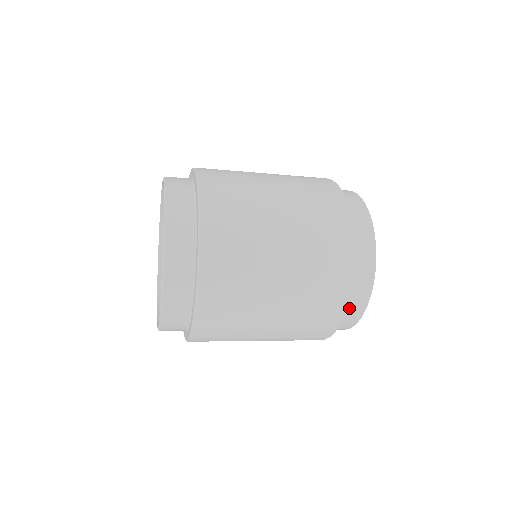
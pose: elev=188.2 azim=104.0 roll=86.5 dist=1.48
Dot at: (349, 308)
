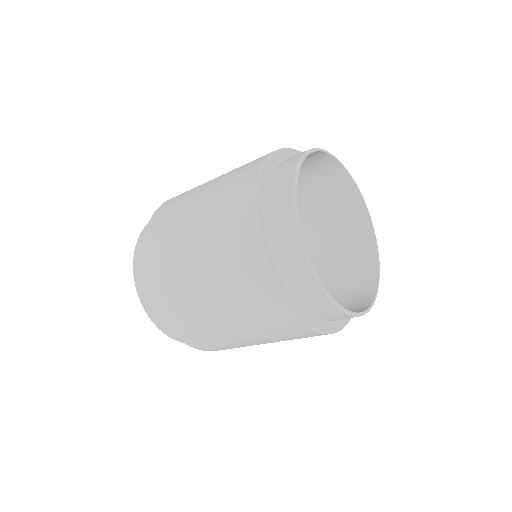
Dot at: (274, 204)
